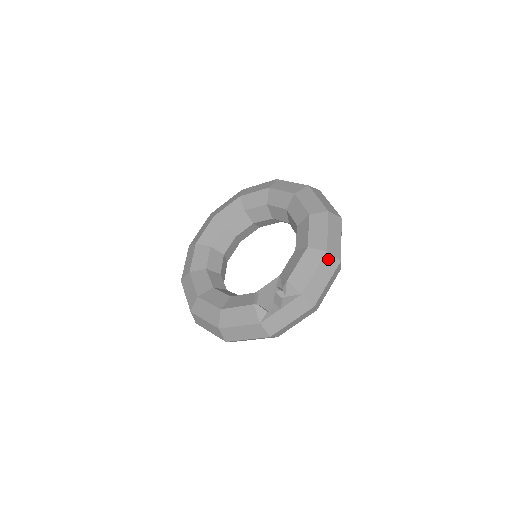
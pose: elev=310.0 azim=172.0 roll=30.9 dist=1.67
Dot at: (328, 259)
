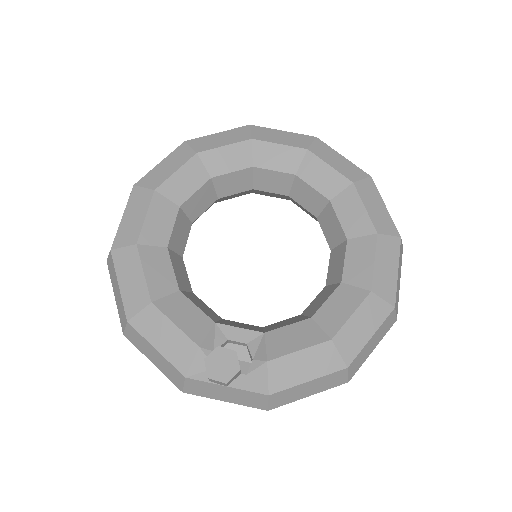
Dot at: (339, 375)
